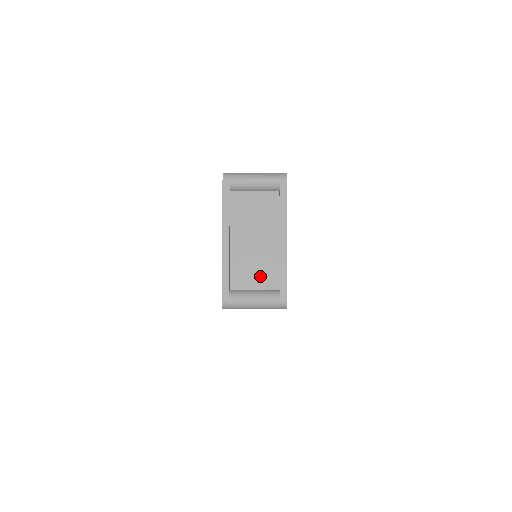
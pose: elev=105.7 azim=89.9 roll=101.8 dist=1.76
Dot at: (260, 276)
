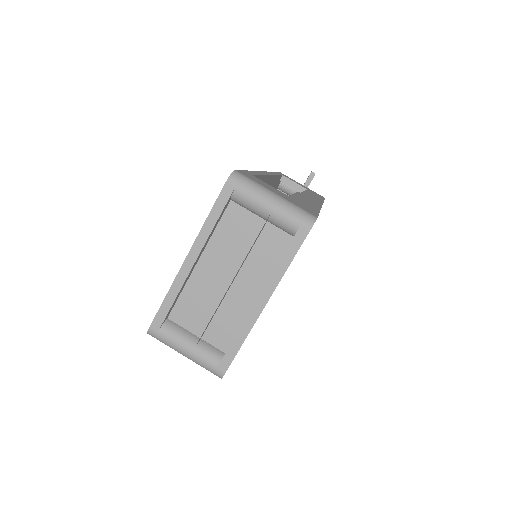
Dot at: (211, 324)
